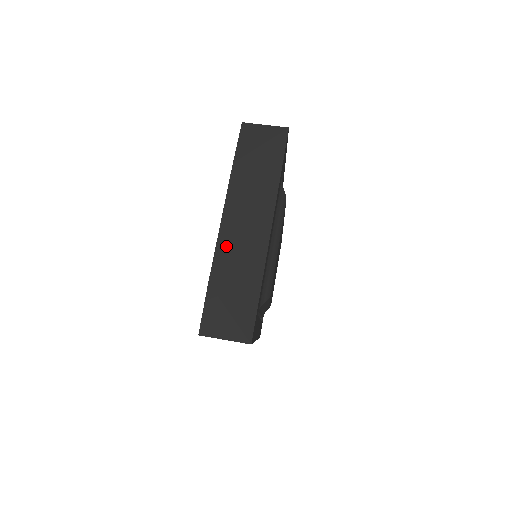
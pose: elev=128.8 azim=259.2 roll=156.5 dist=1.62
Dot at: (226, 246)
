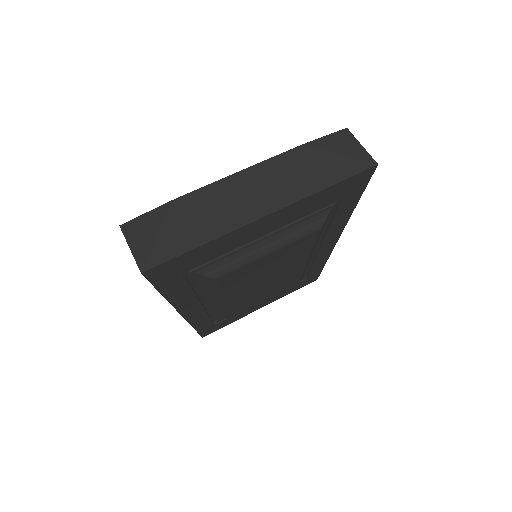
Dot at: (219, 190)
